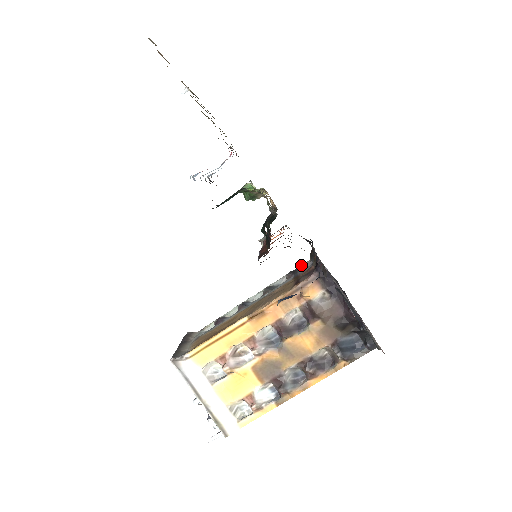
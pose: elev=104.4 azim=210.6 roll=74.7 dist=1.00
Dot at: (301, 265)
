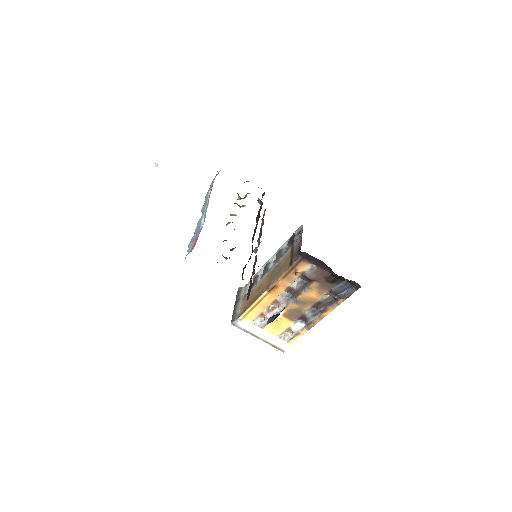
Dot at: (297, 230)
